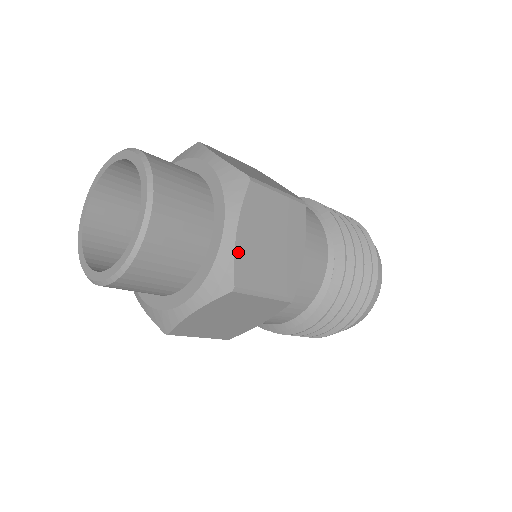
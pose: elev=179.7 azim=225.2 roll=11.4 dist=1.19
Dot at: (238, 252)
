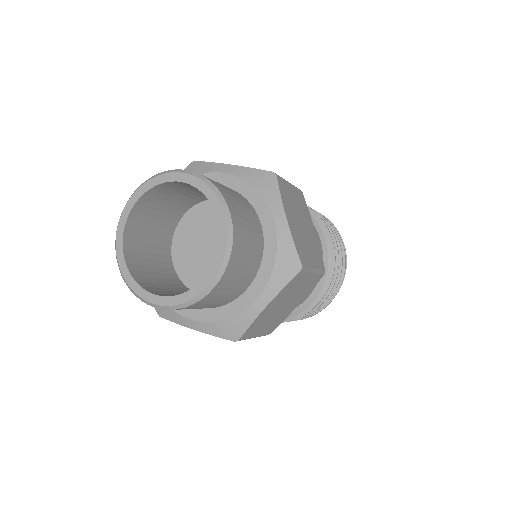
Dot at: (293, 236)
